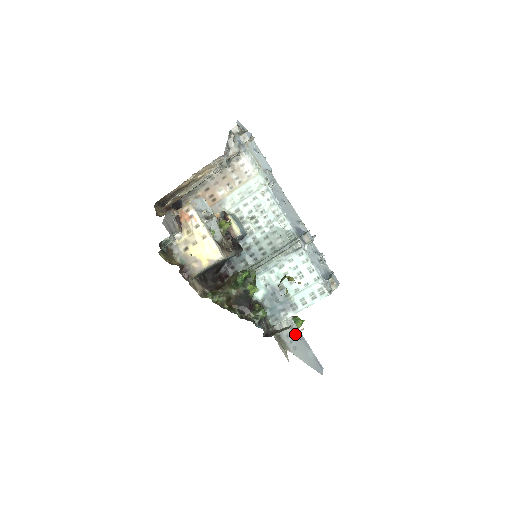
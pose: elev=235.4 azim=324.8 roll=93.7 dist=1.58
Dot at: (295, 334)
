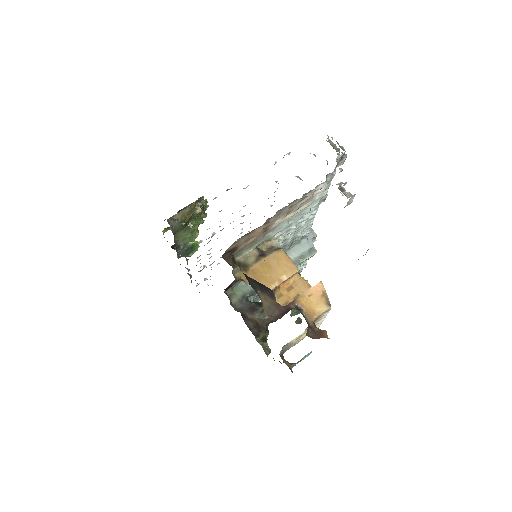
Dot at: occluded
